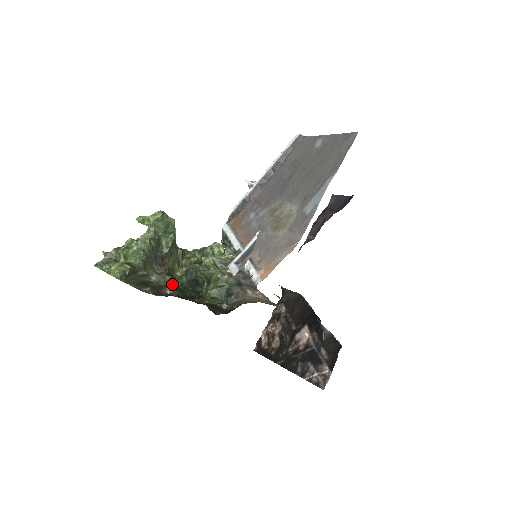
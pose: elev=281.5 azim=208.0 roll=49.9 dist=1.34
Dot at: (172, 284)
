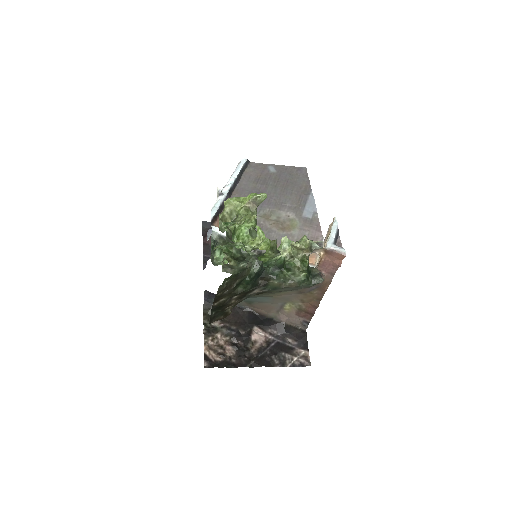
Dot at: (247, 275)
